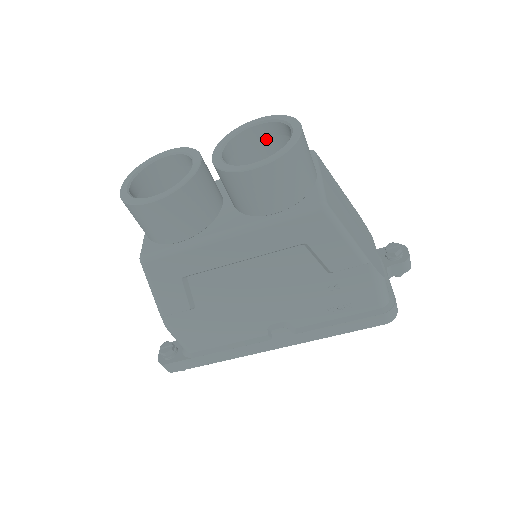
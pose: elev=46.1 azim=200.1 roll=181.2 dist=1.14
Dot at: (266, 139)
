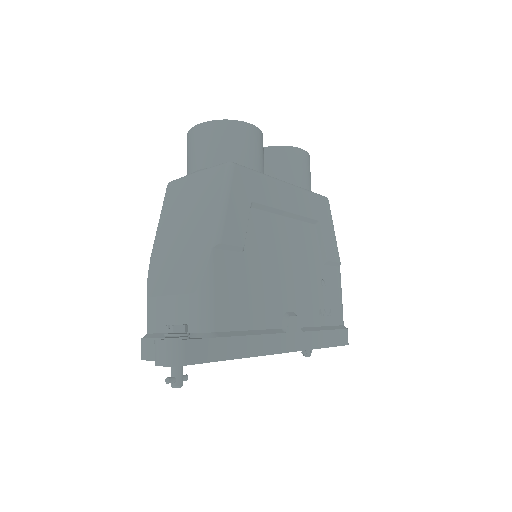
Dot at: occluded
